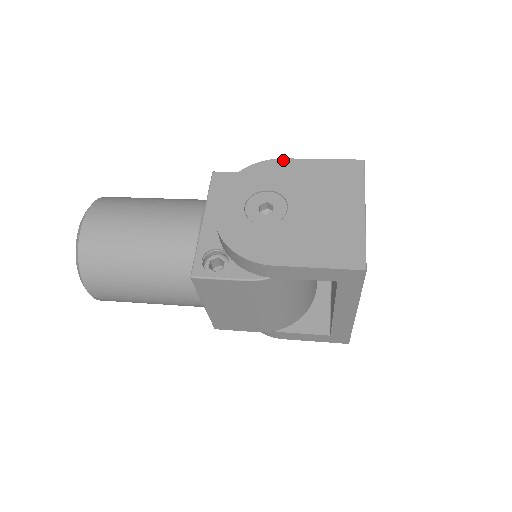
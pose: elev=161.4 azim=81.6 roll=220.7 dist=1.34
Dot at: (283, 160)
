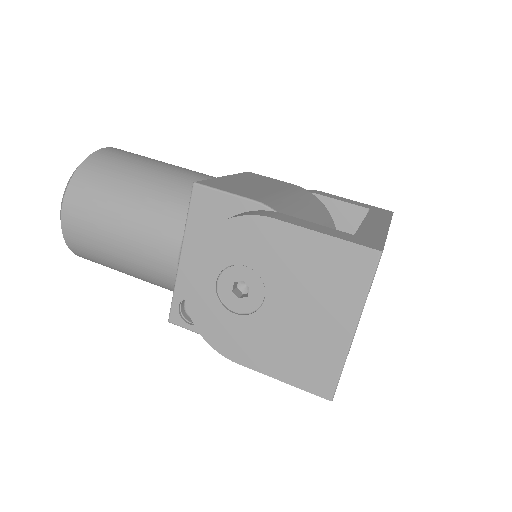
Dot at: (272, 221)
